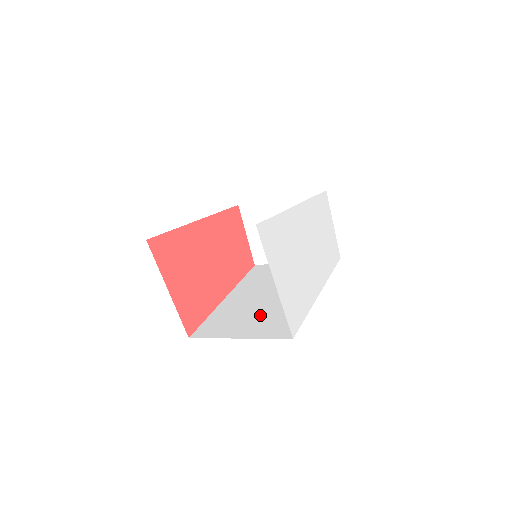
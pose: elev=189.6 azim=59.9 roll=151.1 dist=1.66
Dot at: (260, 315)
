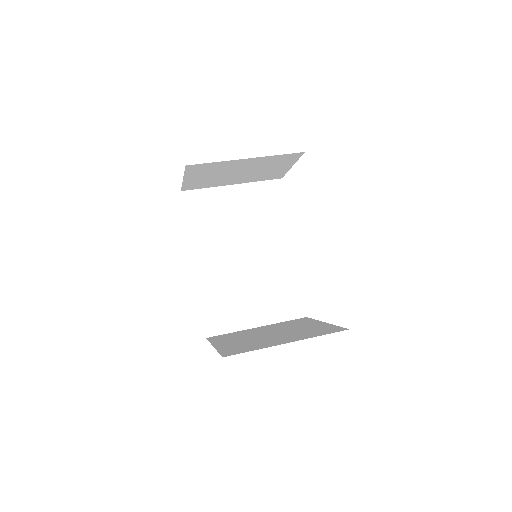
Dot at: (257, 291)
